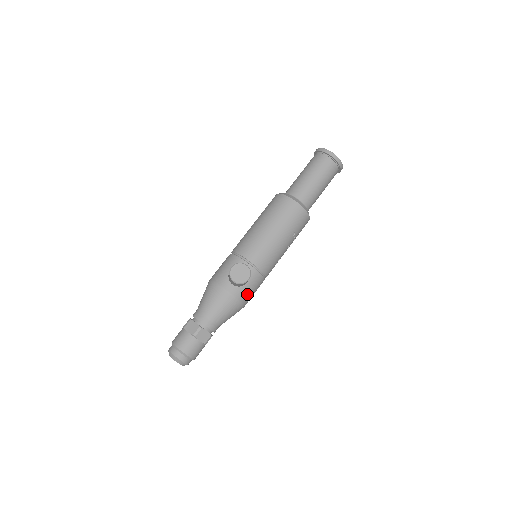
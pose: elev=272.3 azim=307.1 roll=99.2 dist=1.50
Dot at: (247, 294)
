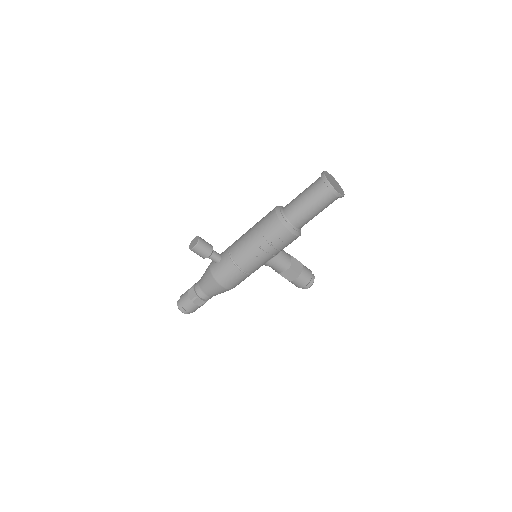
Dot at: (220, 274)
